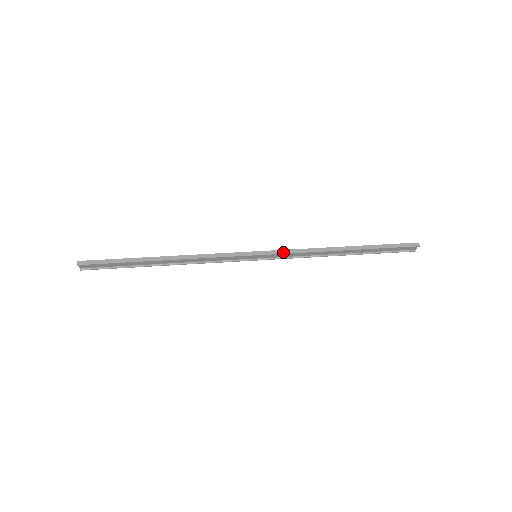
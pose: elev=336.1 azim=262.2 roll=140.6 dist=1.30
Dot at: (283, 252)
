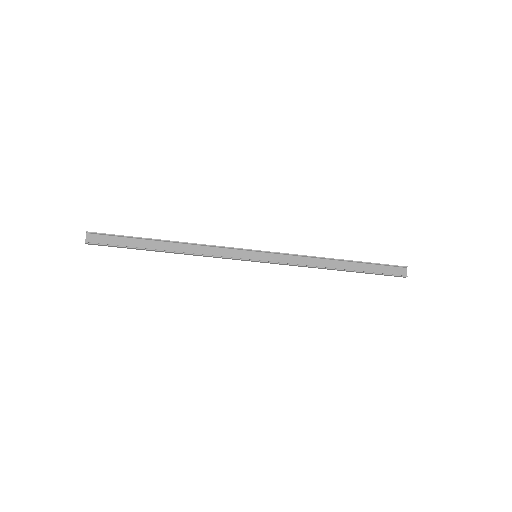
Dot at: (281, 253)
